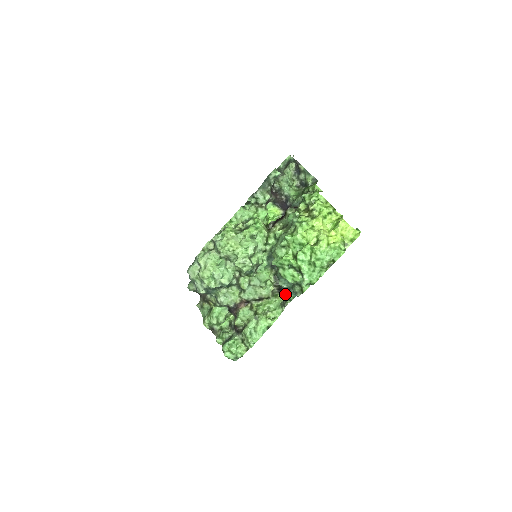
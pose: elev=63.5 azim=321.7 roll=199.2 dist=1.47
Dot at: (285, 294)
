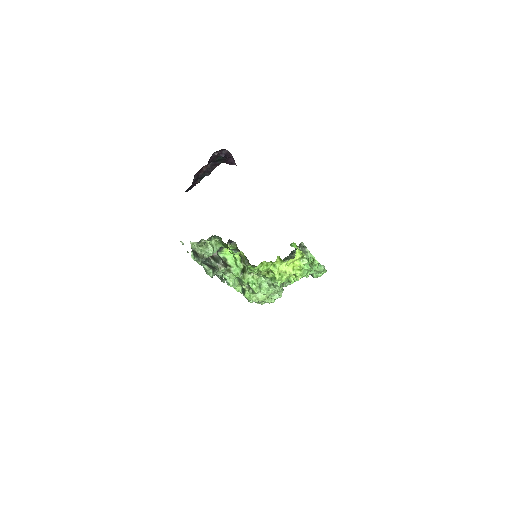
Dot at: occluded
